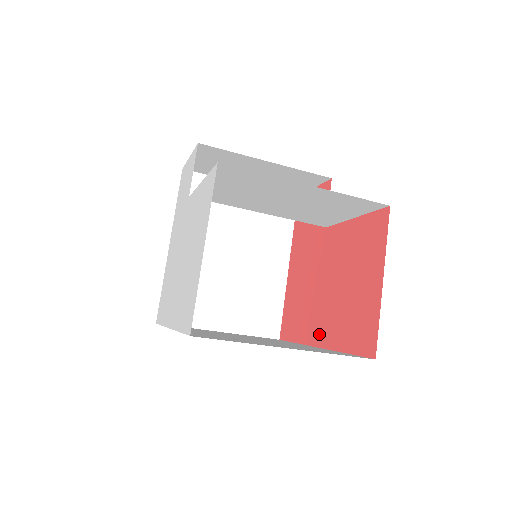
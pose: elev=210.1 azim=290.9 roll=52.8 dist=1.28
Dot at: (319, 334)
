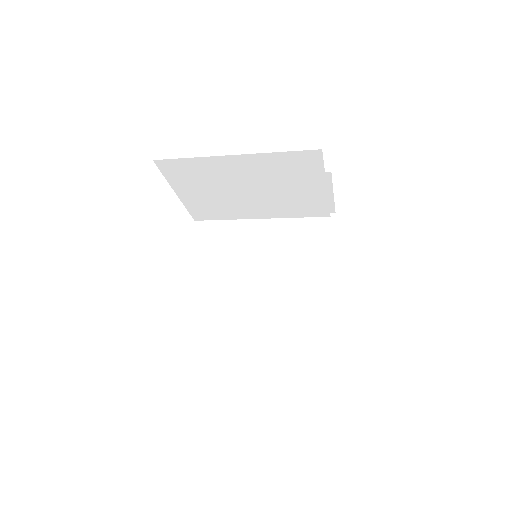
Dot at: occluded
